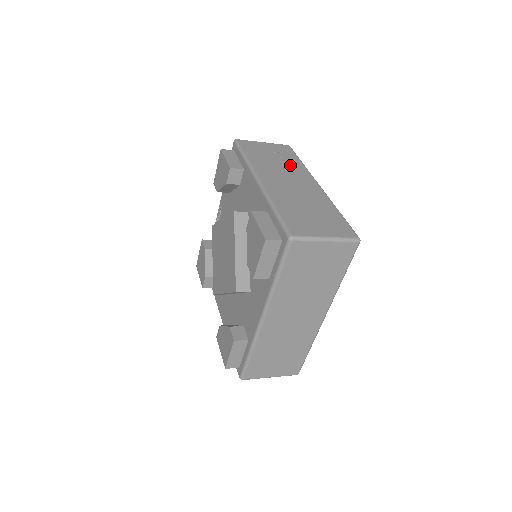
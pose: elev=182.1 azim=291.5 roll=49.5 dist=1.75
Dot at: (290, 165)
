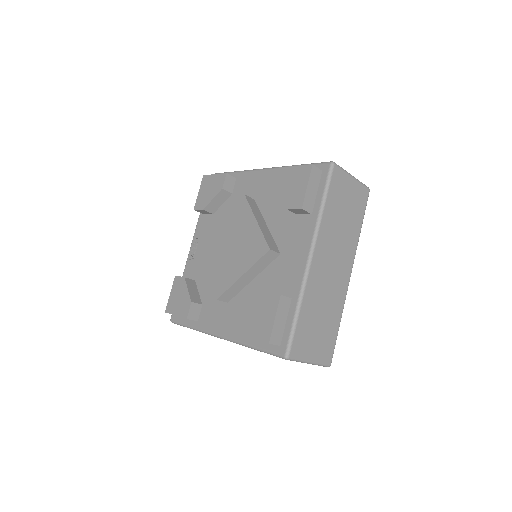
Dot at: occluded
